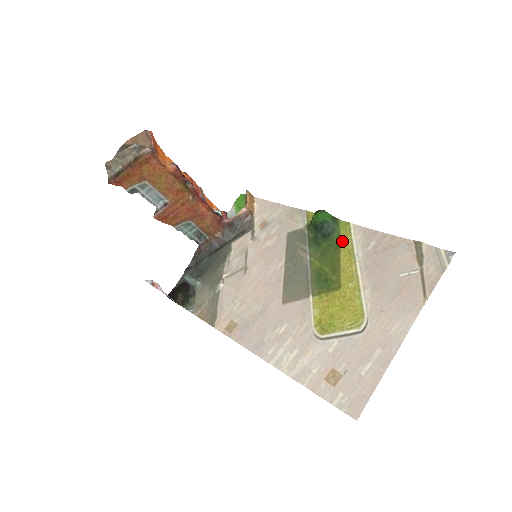
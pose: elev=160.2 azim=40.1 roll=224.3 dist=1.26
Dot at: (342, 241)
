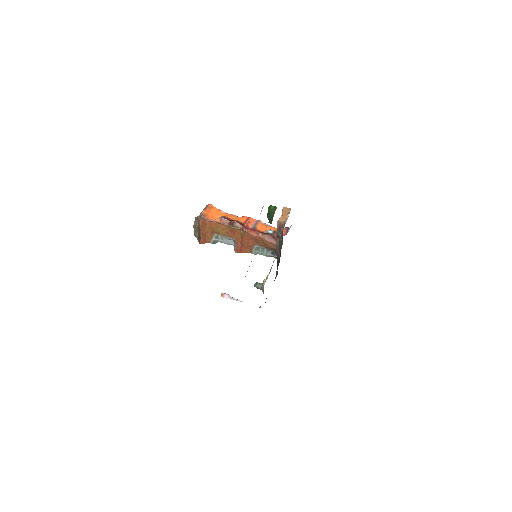
Dot at: occluded
